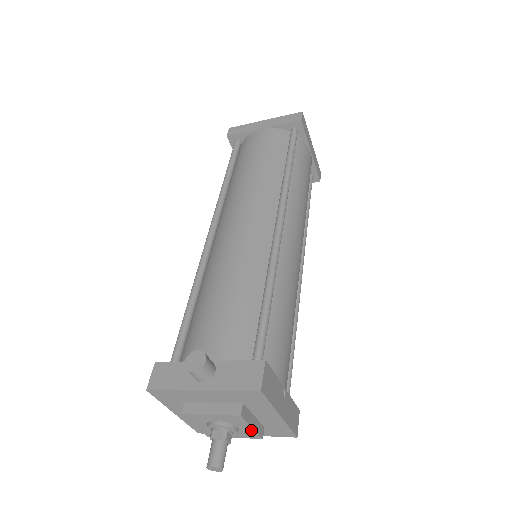
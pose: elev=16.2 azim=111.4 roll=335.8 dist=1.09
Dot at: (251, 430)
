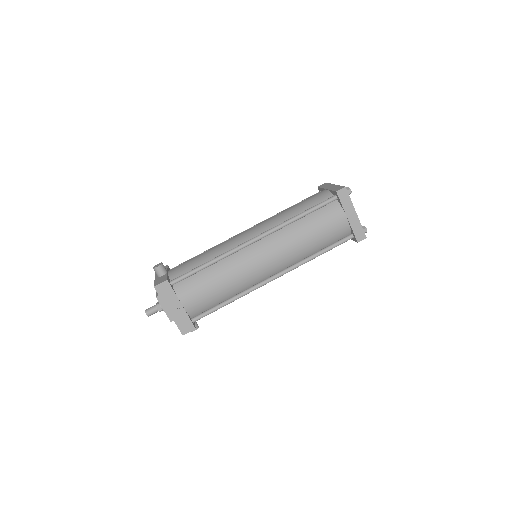
Dot at: (165, 312)
